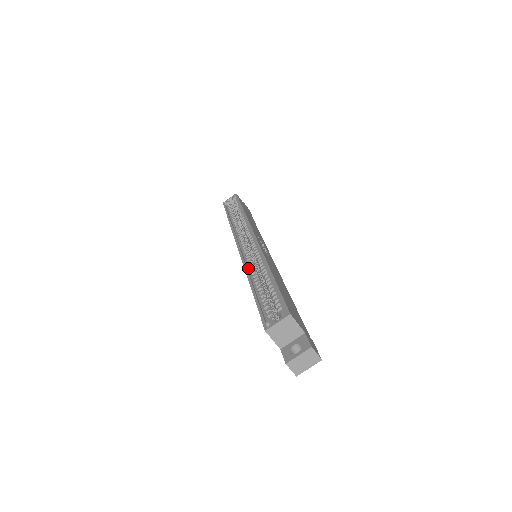
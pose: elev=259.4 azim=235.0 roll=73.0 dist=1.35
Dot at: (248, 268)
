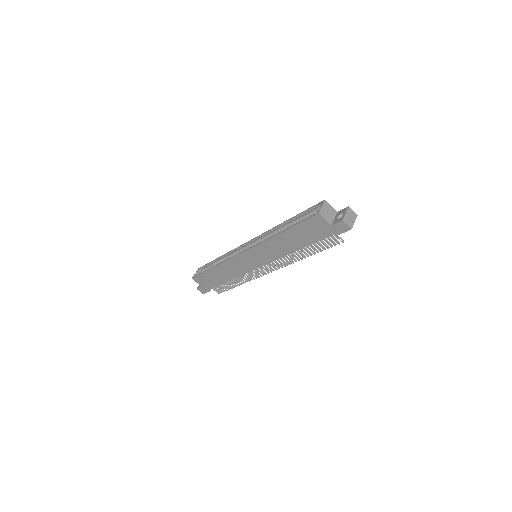
Dot at: (265, 241)
